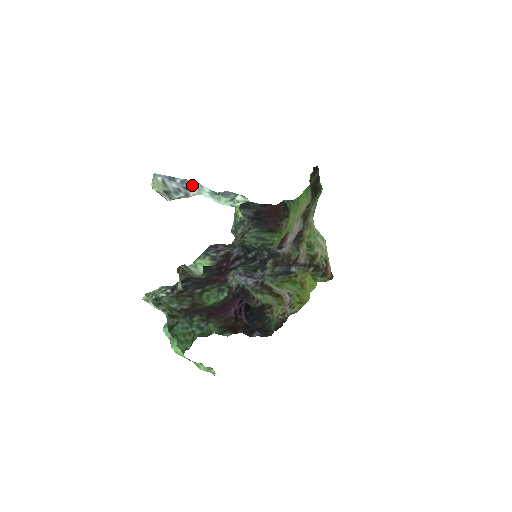
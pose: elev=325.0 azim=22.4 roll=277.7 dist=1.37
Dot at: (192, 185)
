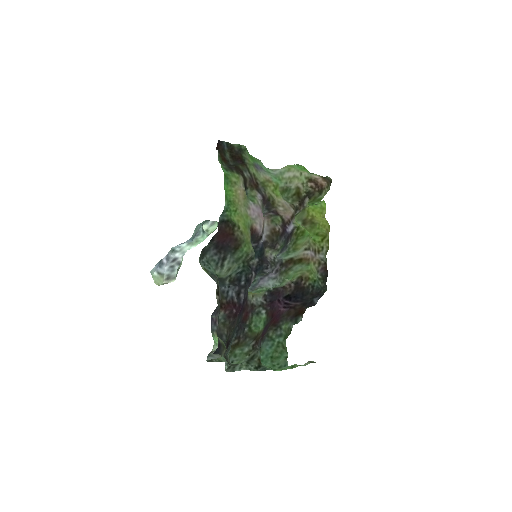
Dot at: (174, 254)
